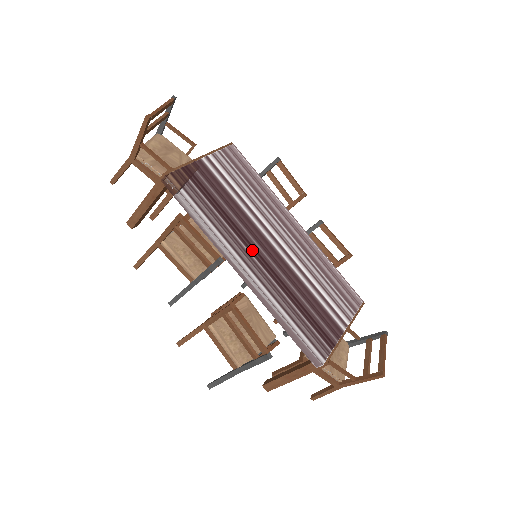
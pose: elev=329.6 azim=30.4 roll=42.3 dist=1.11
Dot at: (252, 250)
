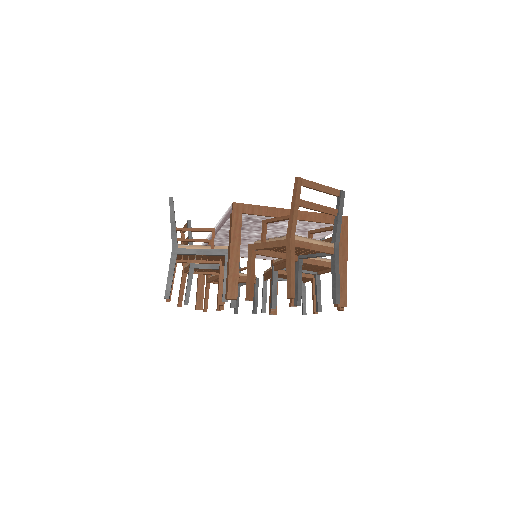
Dot at: occluded
